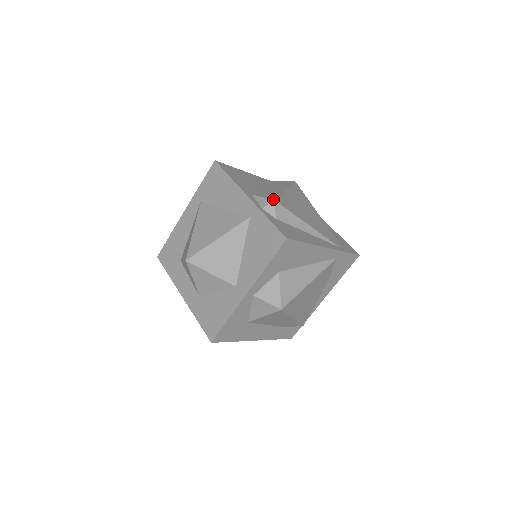
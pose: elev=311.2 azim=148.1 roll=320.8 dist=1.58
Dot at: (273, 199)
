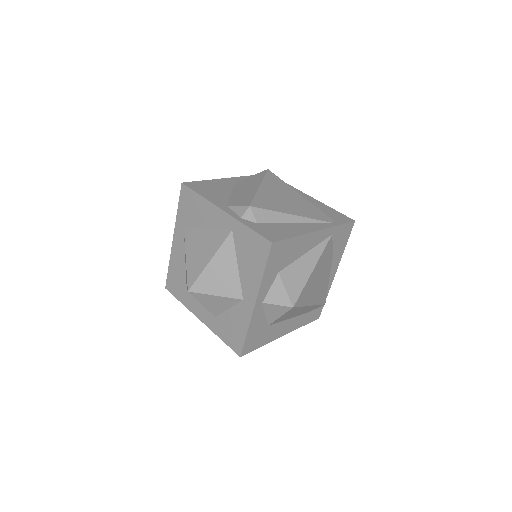
Dot at: (248, 205)
